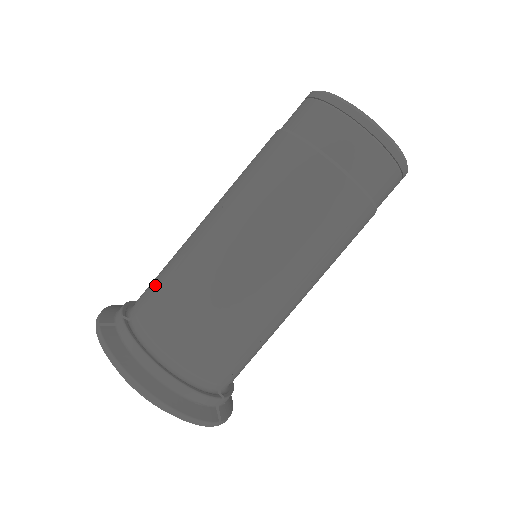
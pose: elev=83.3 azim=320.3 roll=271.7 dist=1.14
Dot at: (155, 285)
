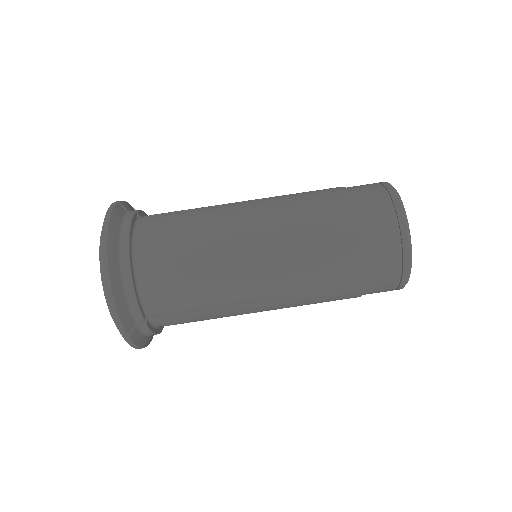
Dot at: (176, 211)
